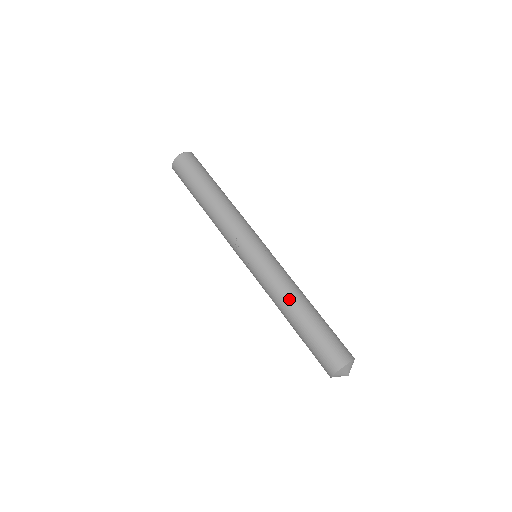
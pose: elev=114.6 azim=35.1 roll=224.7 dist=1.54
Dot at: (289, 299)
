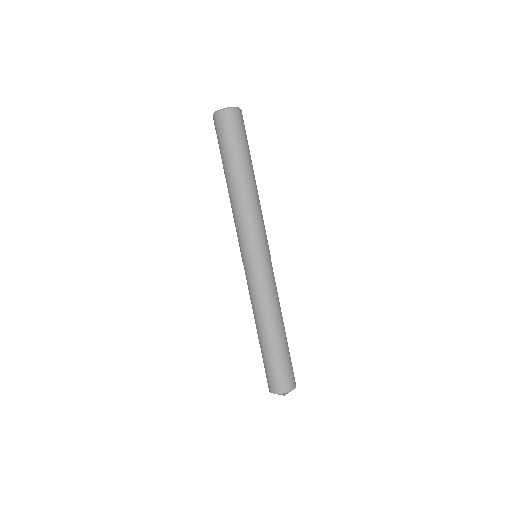
Dot at: (274, 315)
